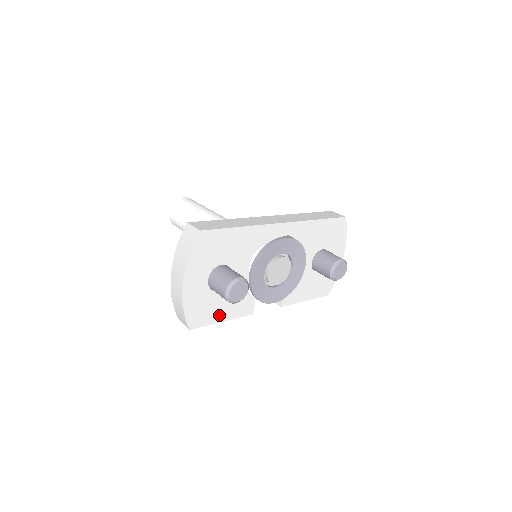
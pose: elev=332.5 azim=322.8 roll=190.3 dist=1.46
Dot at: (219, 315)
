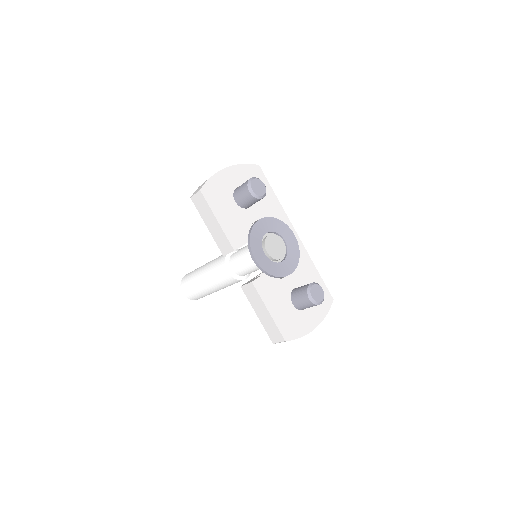
Dot at: (220, 213)
